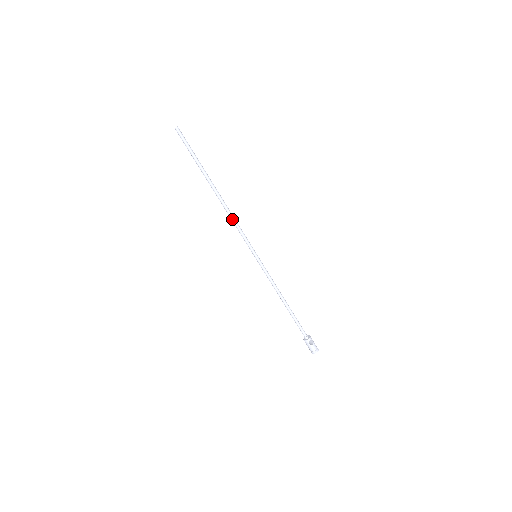
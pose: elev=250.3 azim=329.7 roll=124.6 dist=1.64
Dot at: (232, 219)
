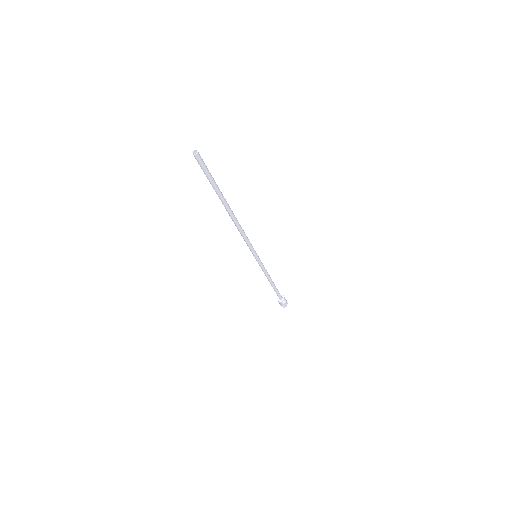
Dot at: (241, 233)
